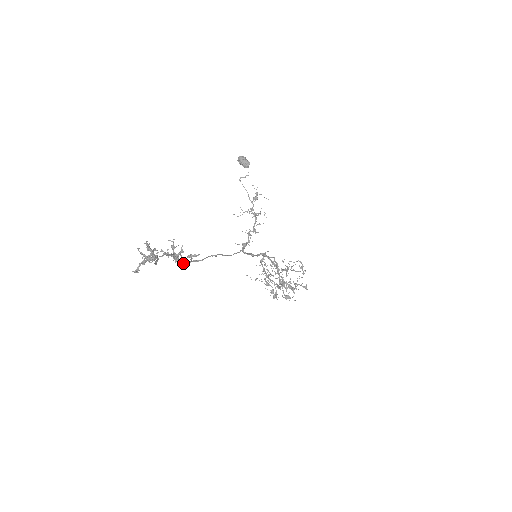
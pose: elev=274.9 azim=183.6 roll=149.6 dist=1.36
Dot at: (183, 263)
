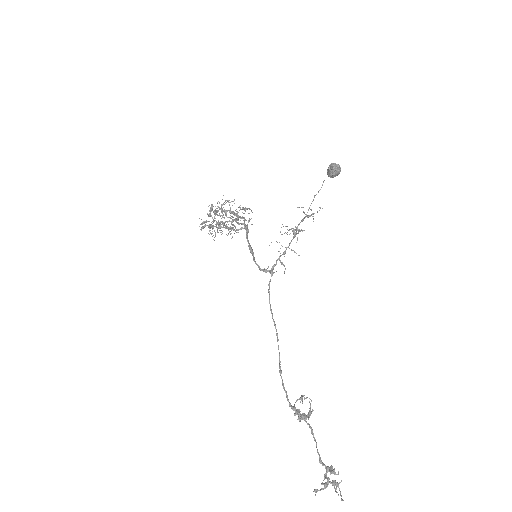
Dot at: (286, 395)
